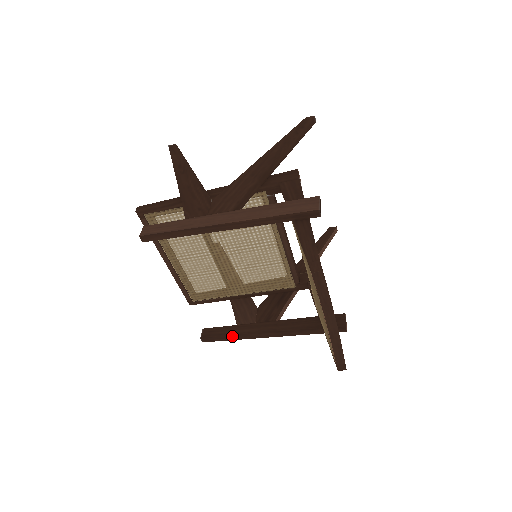
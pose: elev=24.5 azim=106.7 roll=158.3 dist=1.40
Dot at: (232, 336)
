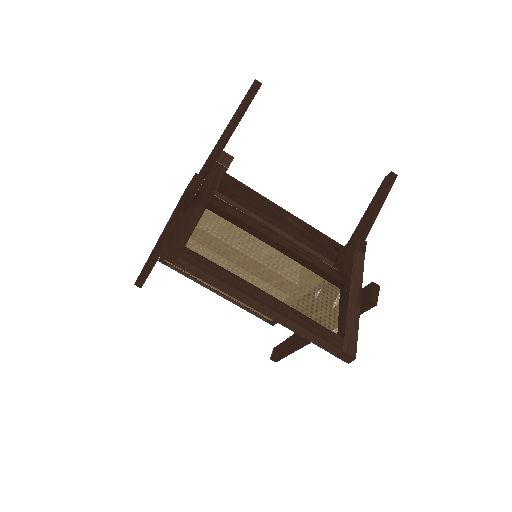
Dot at: (288, 348)
